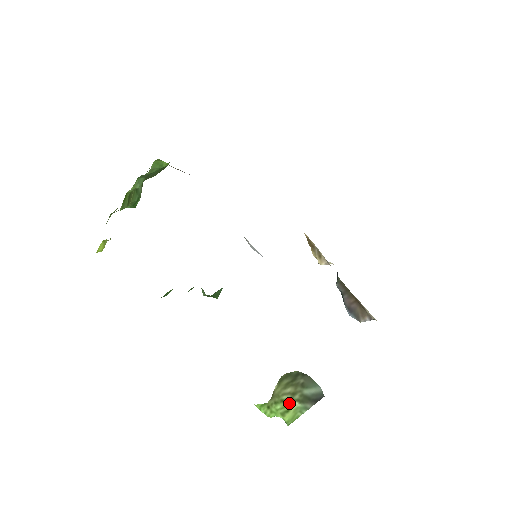
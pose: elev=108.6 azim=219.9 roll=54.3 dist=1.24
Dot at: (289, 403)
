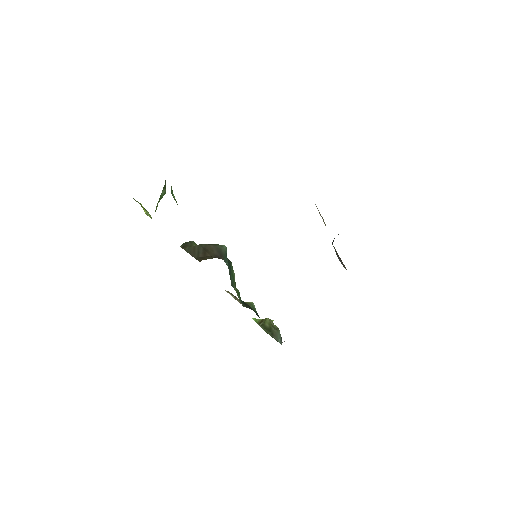
Dot at: (267, 332)
